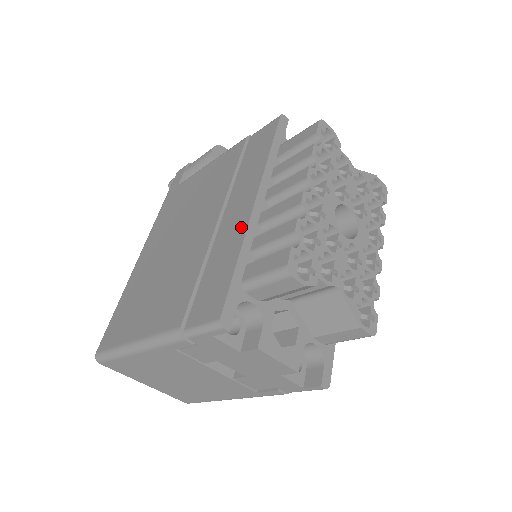
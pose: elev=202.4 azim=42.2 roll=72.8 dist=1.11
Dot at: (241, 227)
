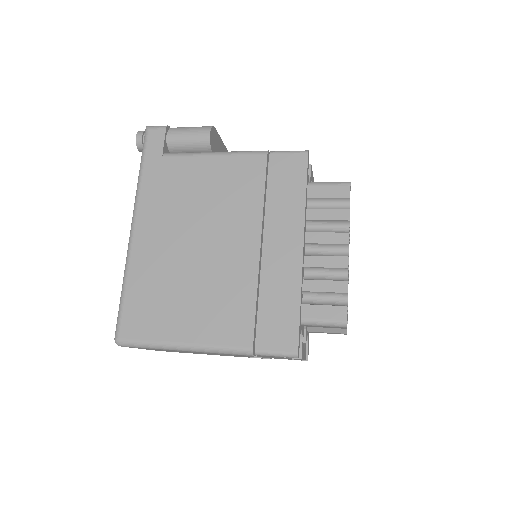
Dot at: (294, 270)
